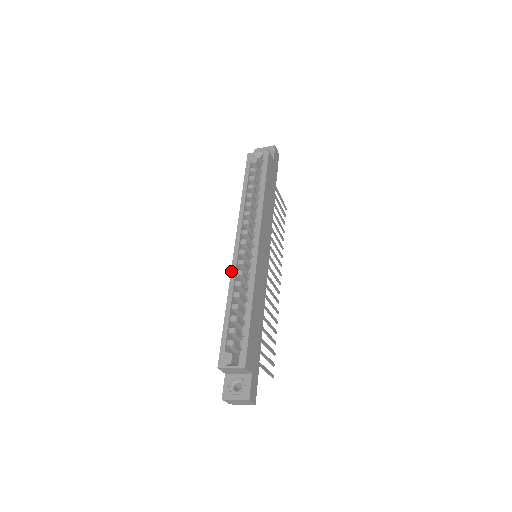
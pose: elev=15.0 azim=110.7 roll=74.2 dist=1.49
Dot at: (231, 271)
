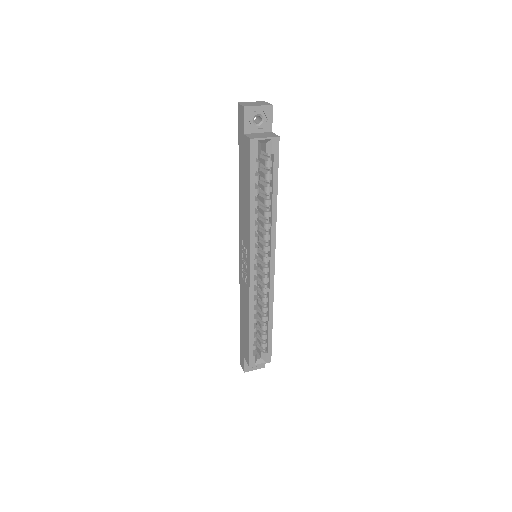
Dot at: (250, 295)
